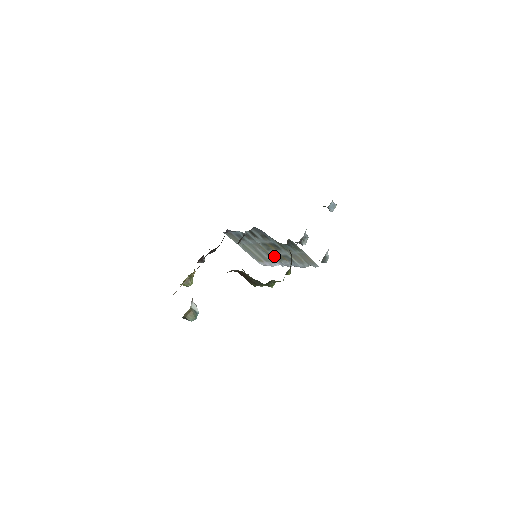
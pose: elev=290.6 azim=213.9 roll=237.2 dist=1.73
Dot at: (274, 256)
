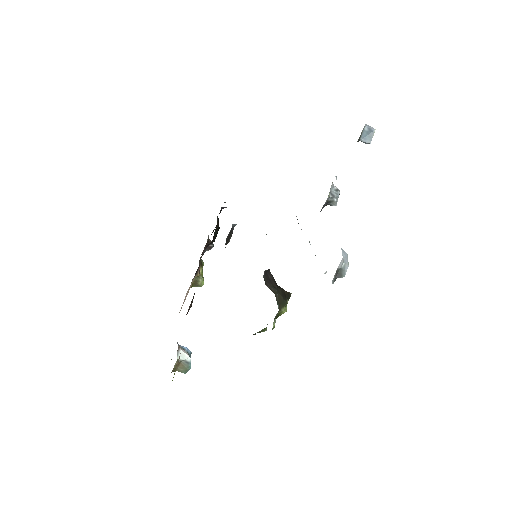
Dot at: occluded
